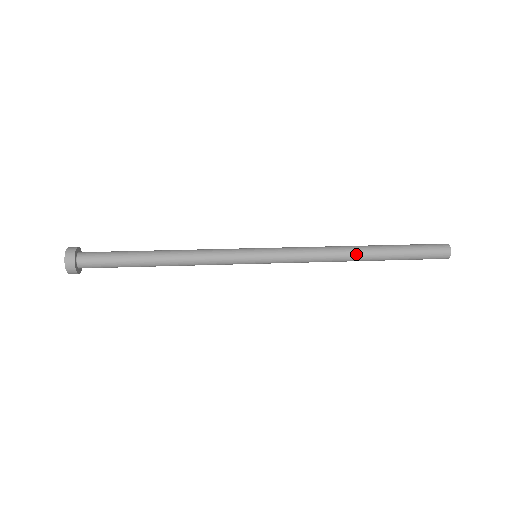
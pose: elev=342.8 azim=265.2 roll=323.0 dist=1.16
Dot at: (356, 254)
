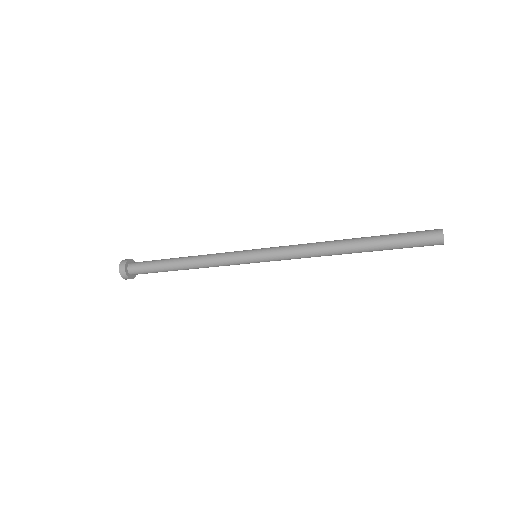
Dot at: (342, 240)
